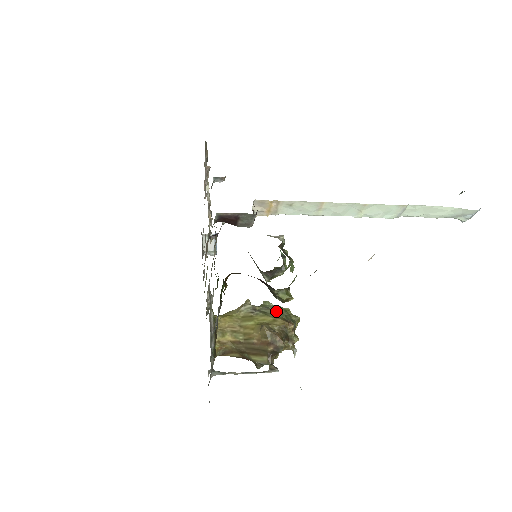
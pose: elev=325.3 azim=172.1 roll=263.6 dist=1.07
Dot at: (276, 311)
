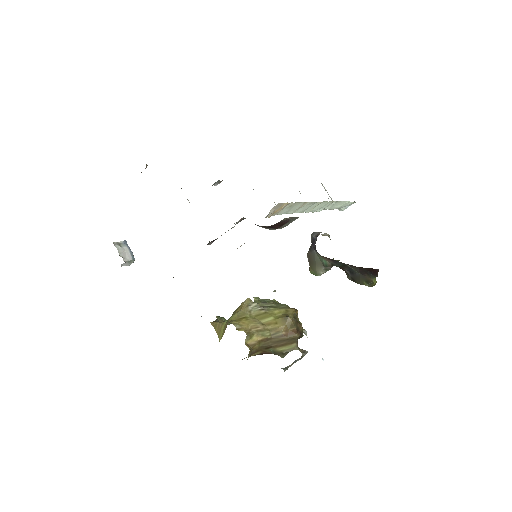
Dot at: occluded
